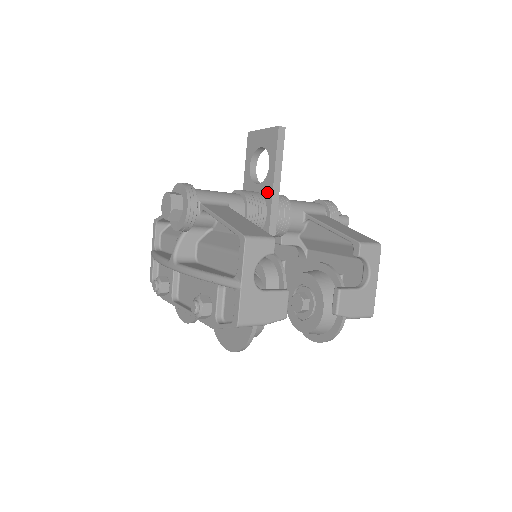
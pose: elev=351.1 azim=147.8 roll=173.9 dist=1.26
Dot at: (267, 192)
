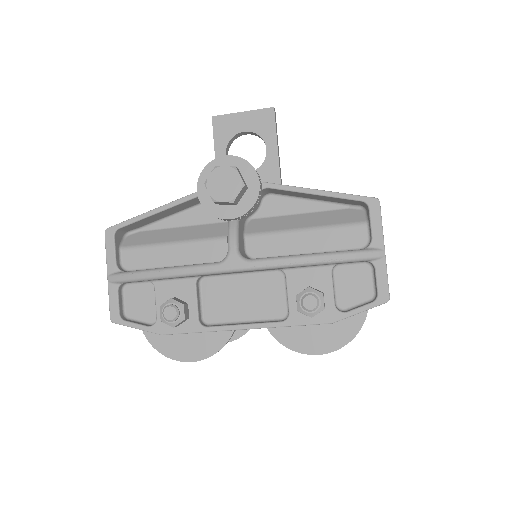
Dot at: (270, 178)
